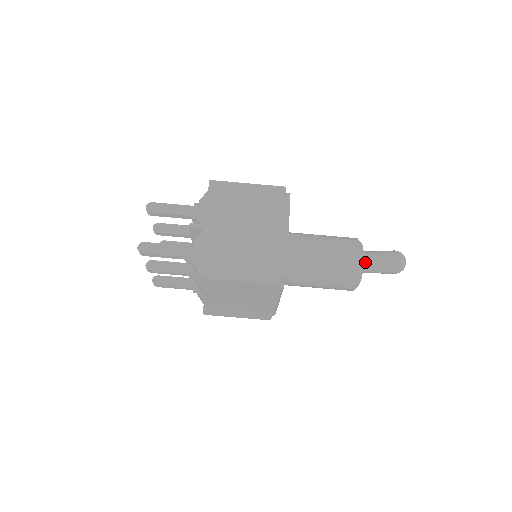
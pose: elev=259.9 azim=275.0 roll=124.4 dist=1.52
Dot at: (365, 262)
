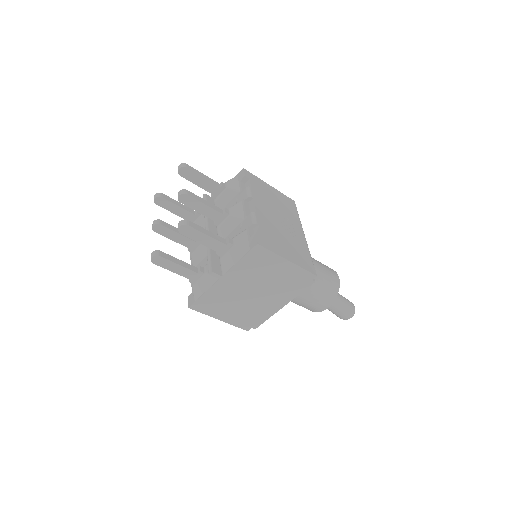
Dot at: occluded
